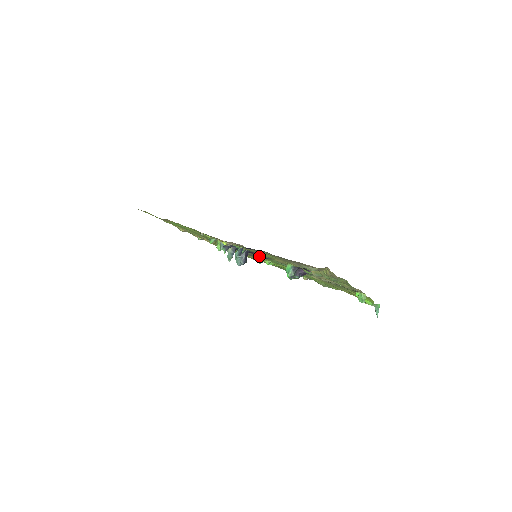
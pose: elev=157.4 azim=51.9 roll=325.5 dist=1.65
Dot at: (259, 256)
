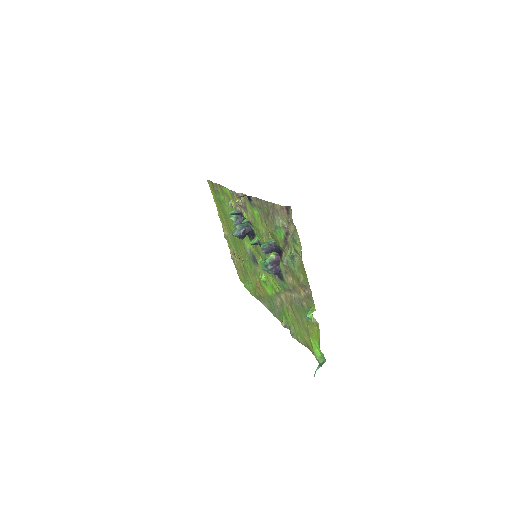
Dot at: (255, 237)
